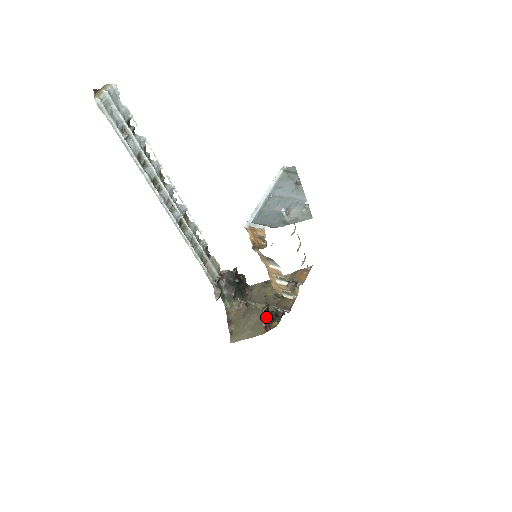
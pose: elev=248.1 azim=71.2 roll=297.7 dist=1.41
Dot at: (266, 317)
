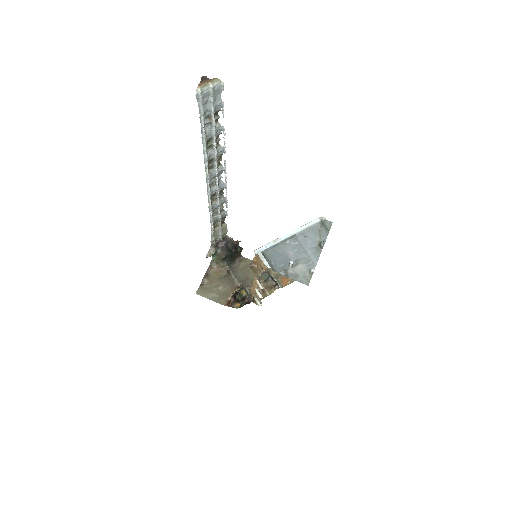
Dot at: (234, 296)
